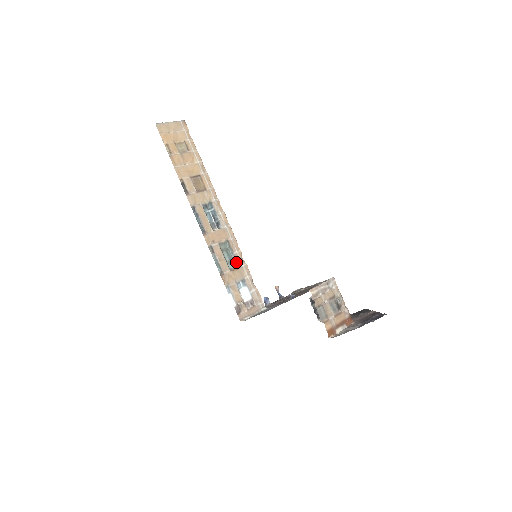
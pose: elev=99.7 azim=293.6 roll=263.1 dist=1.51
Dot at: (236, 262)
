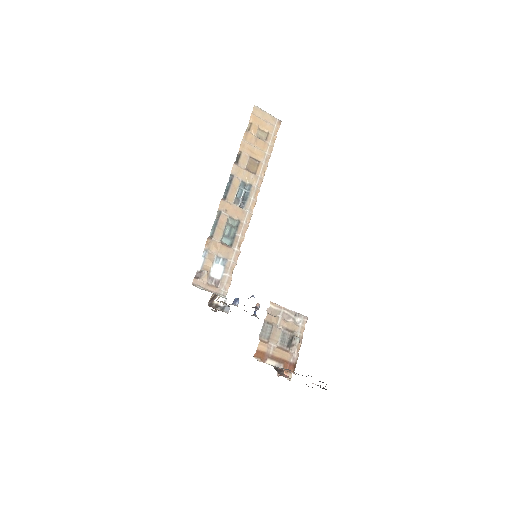
Dot at: (232, 242)
